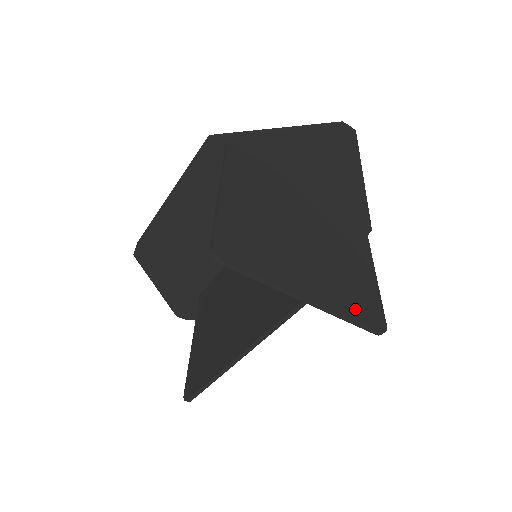
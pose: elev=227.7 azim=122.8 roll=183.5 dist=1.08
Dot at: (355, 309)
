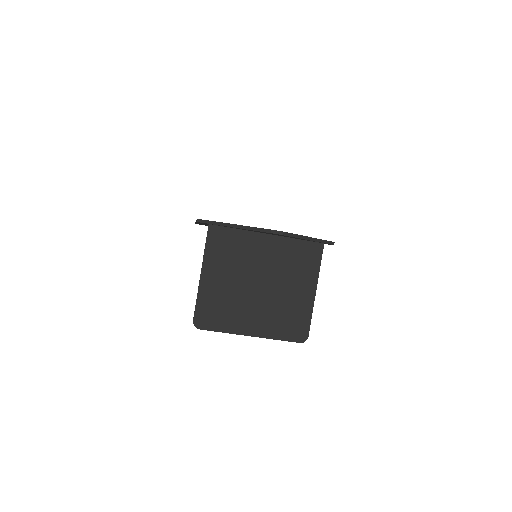
Dot at: (285, 332)
